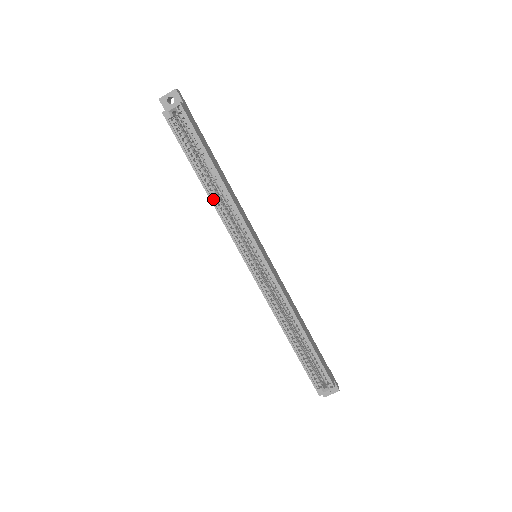
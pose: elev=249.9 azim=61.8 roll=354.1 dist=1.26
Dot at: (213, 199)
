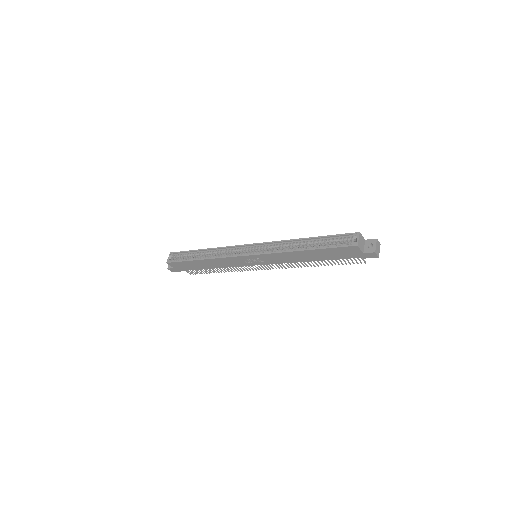
Dot at: (210, 259)
